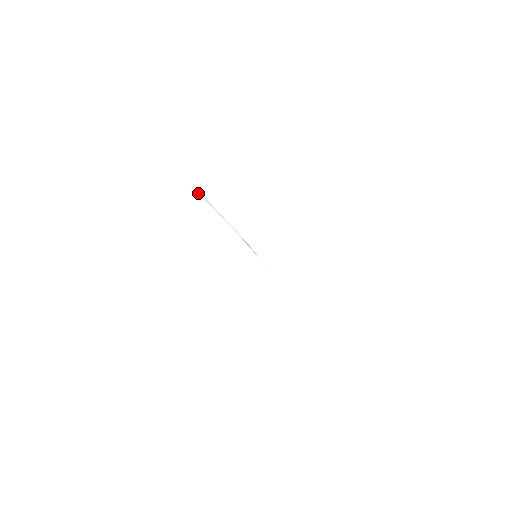
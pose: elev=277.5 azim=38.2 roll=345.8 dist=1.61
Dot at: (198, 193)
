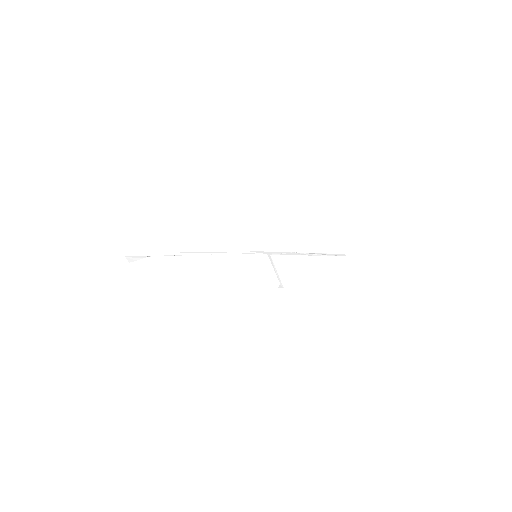
Dot at: (142, 255)
